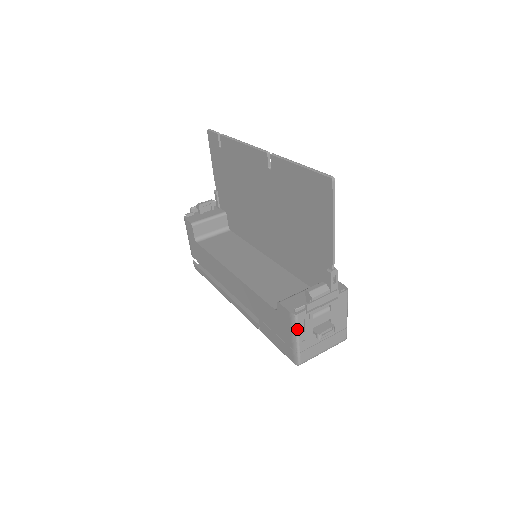
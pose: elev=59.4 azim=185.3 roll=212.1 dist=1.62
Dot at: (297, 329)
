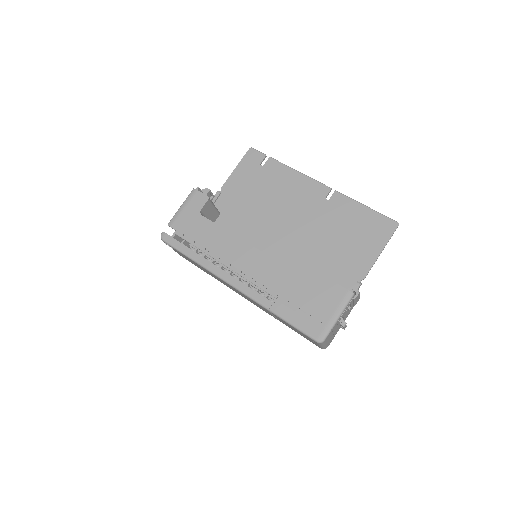
Dot at: (346, 307)
